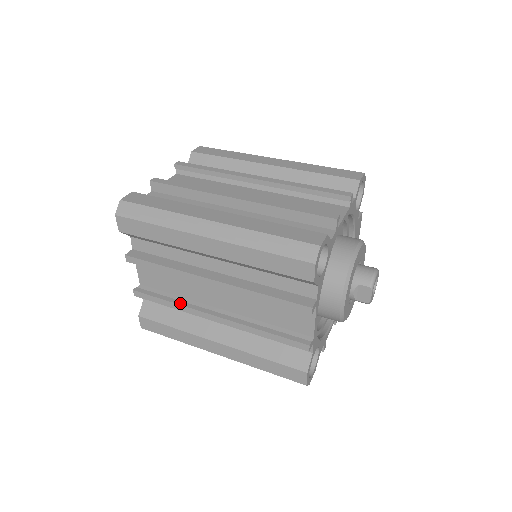
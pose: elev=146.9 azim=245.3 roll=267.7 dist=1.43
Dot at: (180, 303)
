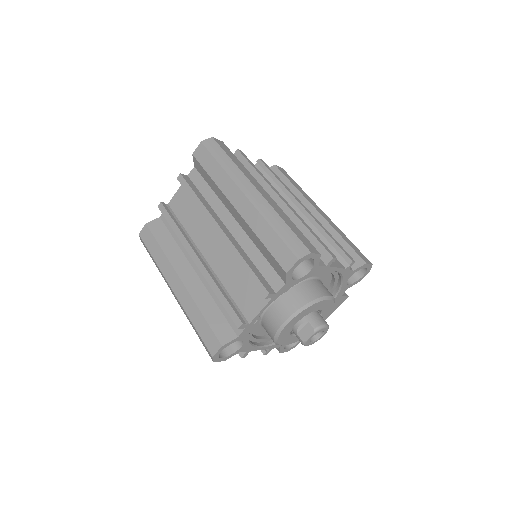
Dot at: (183, 233)
